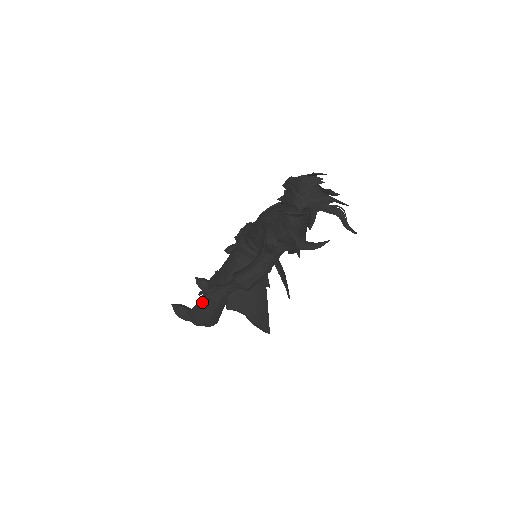
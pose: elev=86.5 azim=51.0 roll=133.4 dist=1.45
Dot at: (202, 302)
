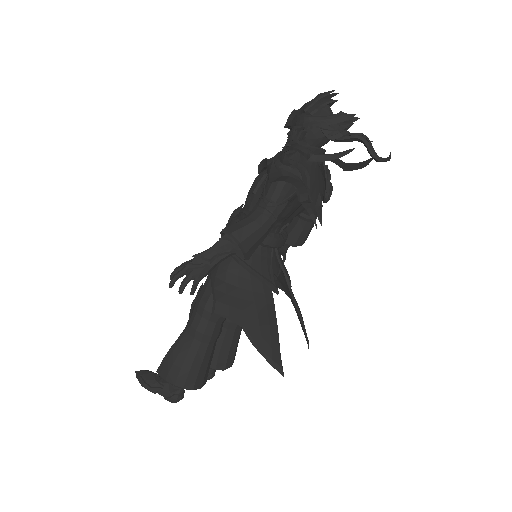
Dot at: (178, 340)
